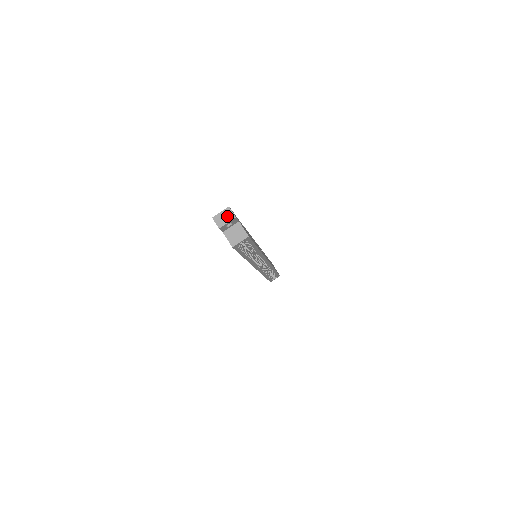
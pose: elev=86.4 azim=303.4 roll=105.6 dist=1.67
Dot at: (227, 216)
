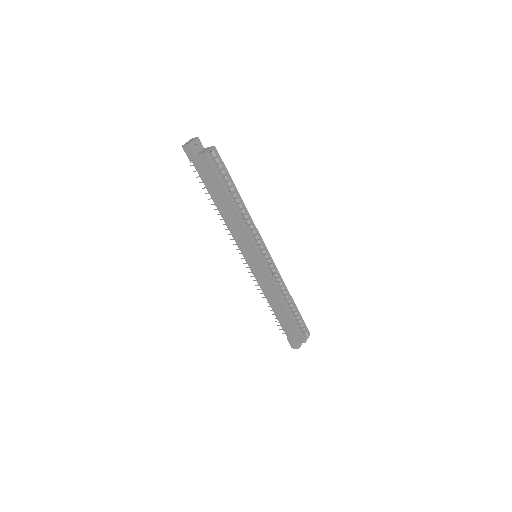
Dot at: (192, 140)
